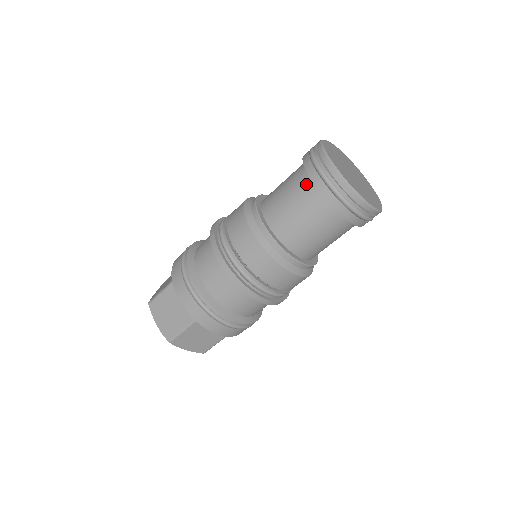
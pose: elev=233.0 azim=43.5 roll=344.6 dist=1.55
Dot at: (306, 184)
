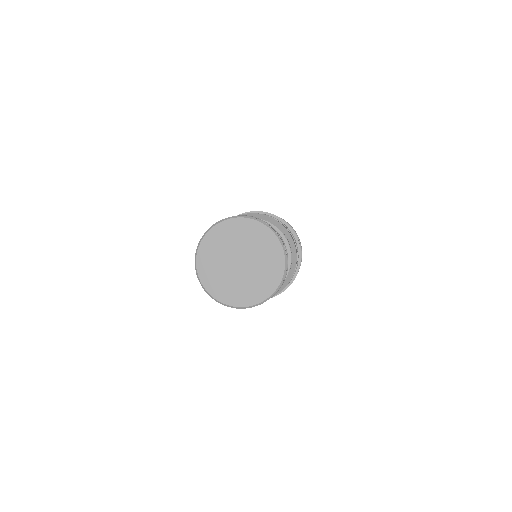
Dot at: occluded
